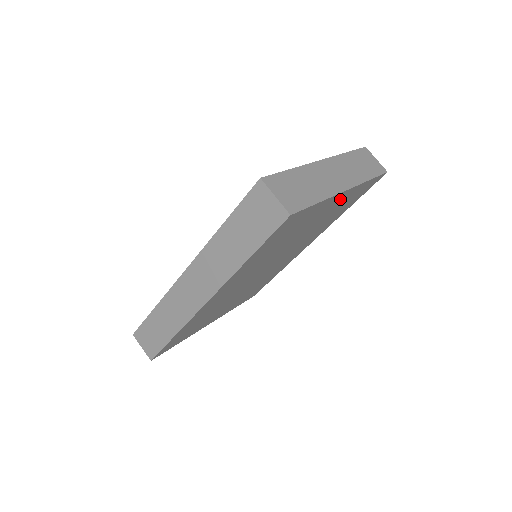
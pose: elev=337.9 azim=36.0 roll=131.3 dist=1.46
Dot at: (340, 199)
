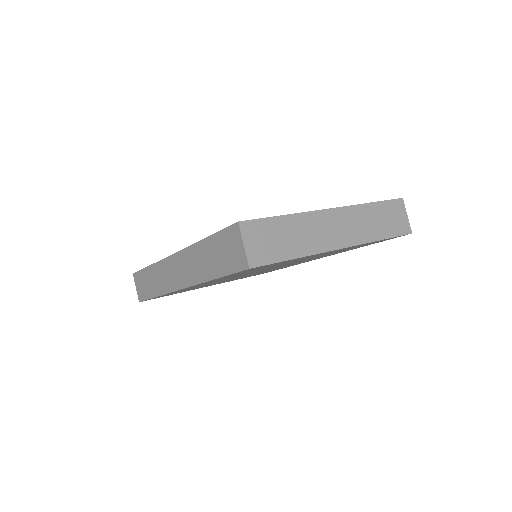
Dot at: (337, 250)
